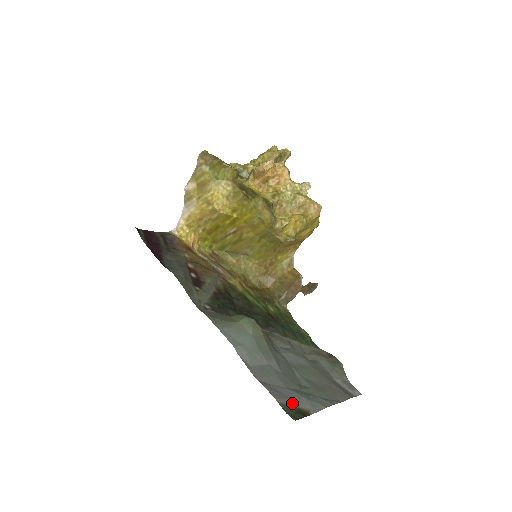
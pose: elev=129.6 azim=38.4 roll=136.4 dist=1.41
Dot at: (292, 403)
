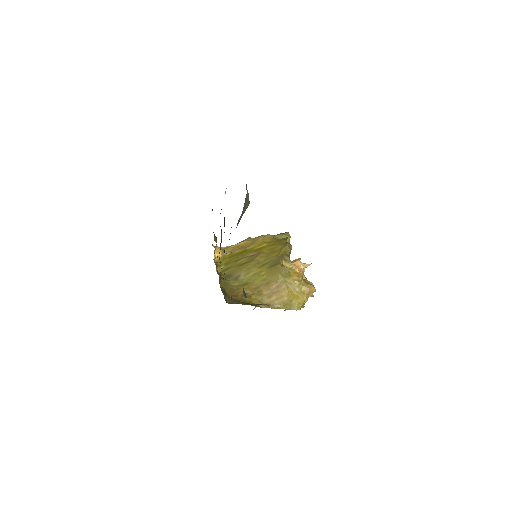
Dot at: occluded
